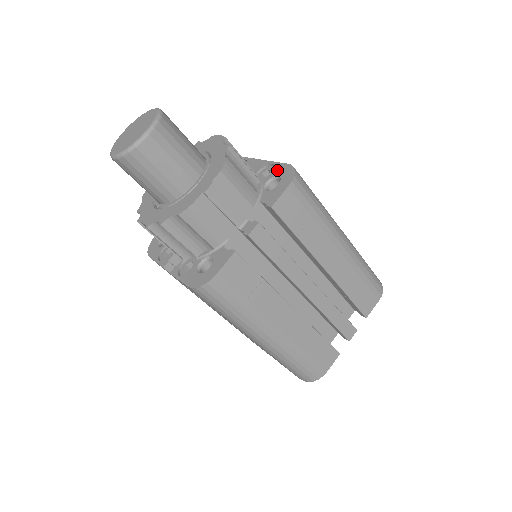
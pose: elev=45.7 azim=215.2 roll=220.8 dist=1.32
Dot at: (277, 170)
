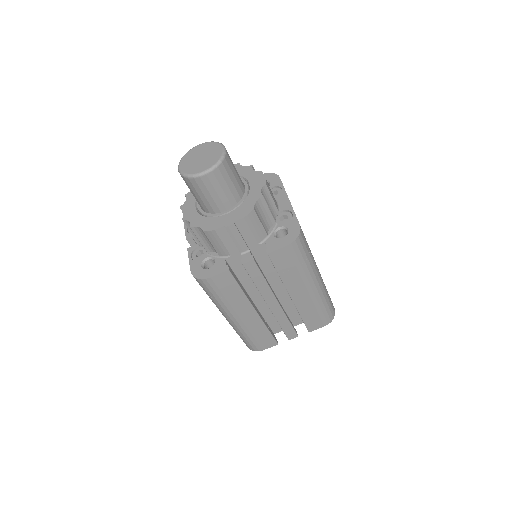
Dot at: (291, 223)
